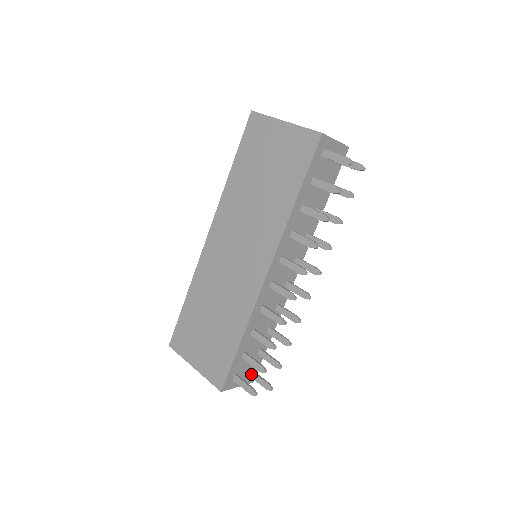
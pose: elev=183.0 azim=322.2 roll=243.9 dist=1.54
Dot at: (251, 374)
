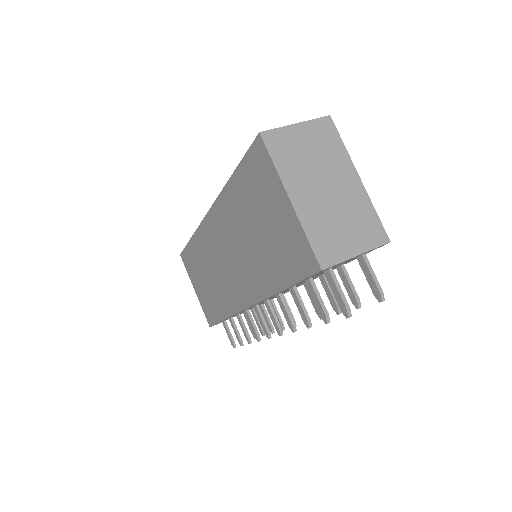
Dot at: (244, 314)
